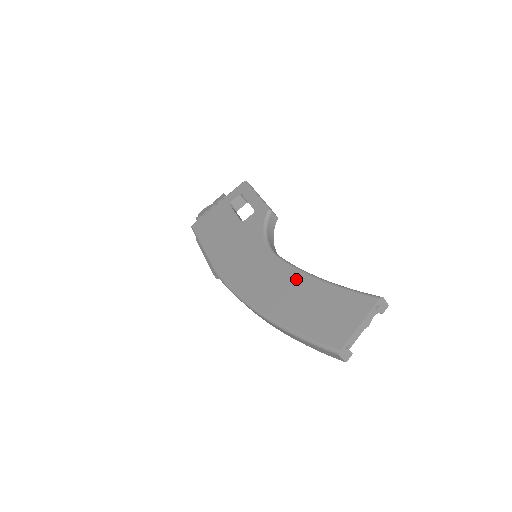
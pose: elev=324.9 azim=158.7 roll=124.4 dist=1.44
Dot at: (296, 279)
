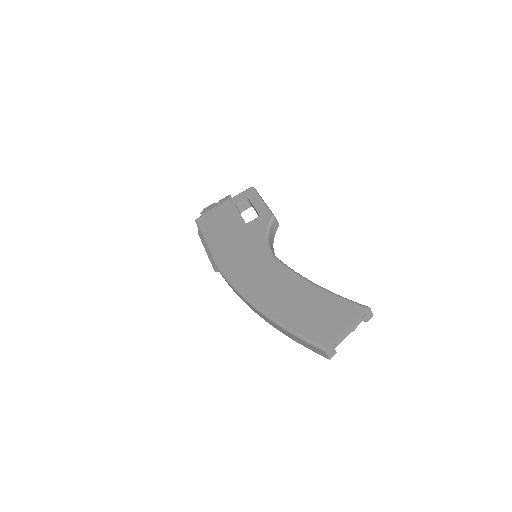
Dot at: (293, 281)
